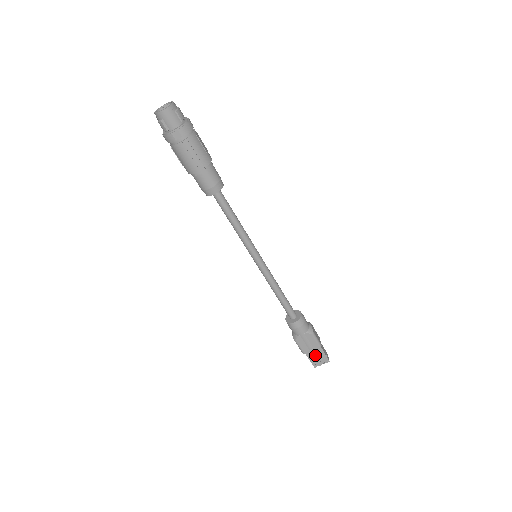
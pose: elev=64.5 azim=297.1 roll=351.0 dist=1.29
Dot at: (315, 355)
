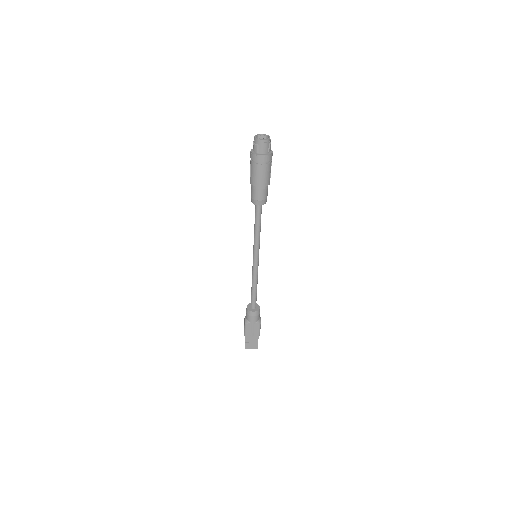
Dot at: (251, 340)
